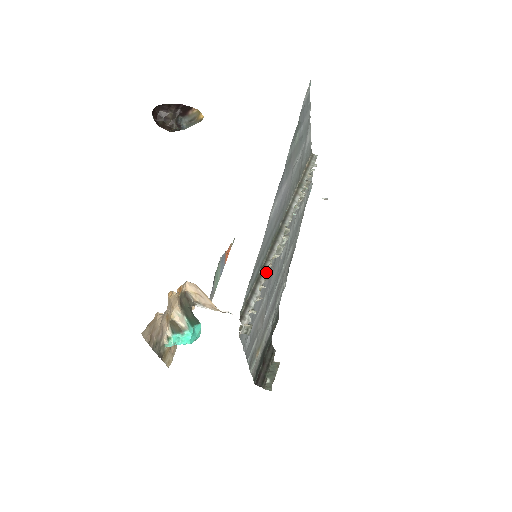
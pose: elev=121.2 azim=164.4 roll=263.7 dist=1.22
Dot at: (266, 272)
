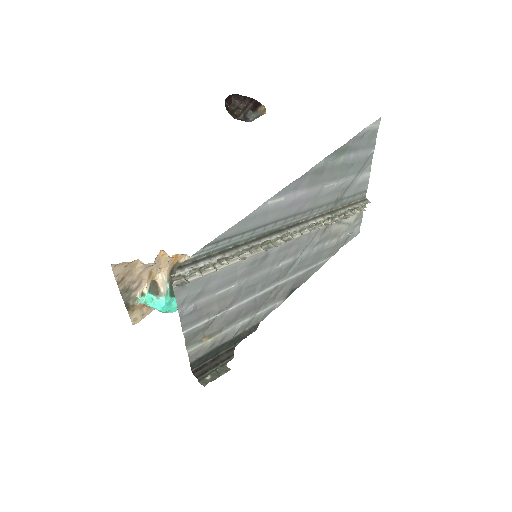
Dot at: (237, 251)
